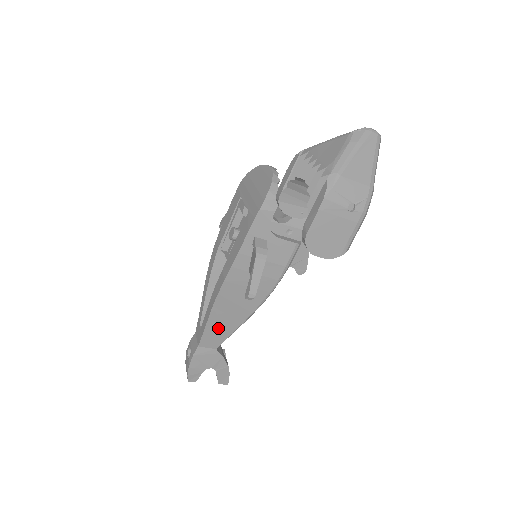
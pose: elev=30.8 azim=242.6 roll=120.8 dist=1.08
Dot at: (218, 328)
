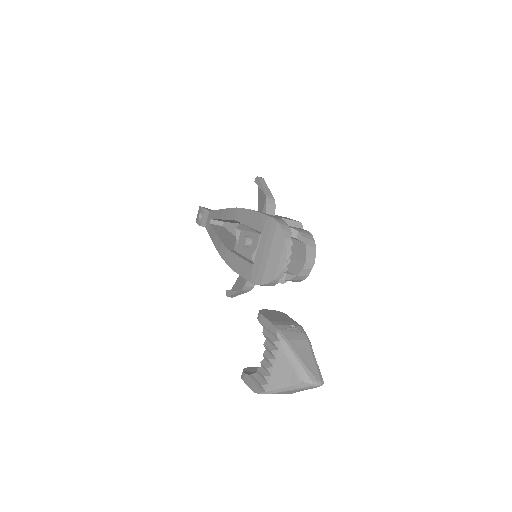
Dot at: occluded
